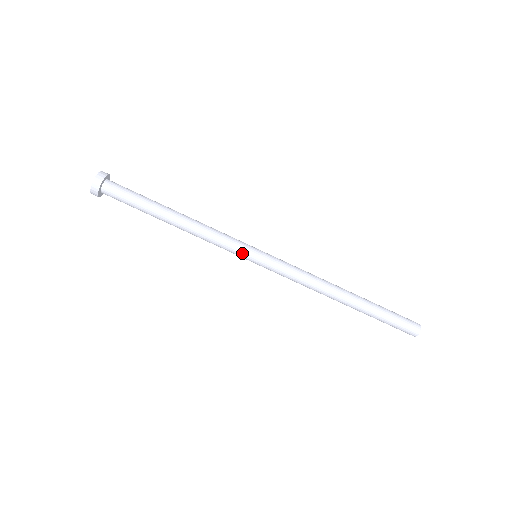
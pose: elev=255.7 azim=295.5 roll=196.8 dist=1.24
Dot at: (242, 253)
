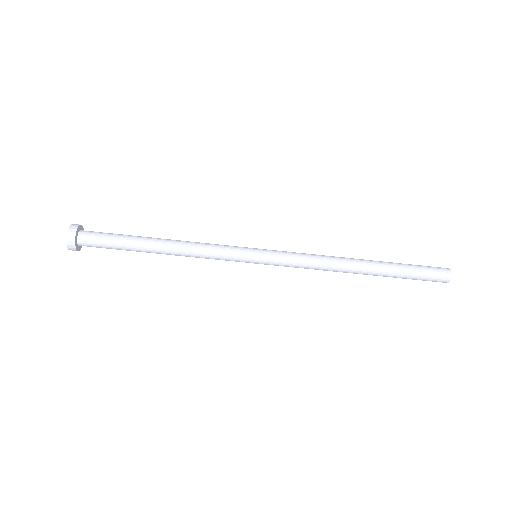
Dot at: (241, 255)
